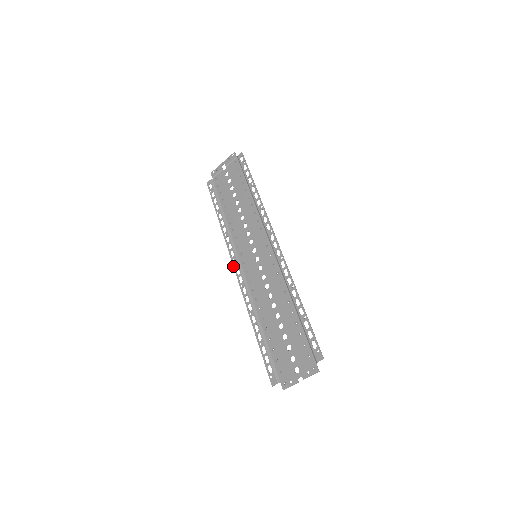
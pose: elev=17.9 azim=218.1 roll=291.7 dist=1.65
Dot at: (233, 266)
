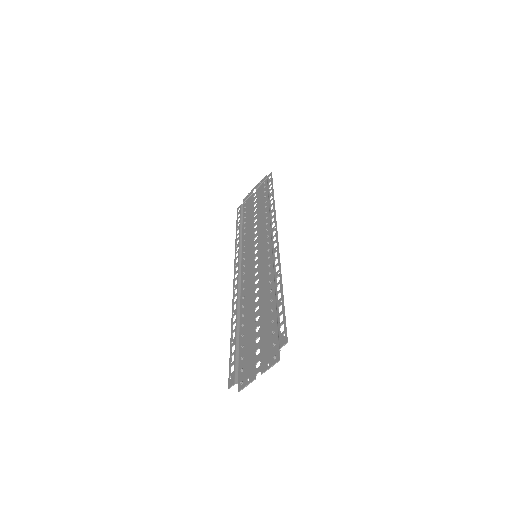
Dot at: (234, 271)
